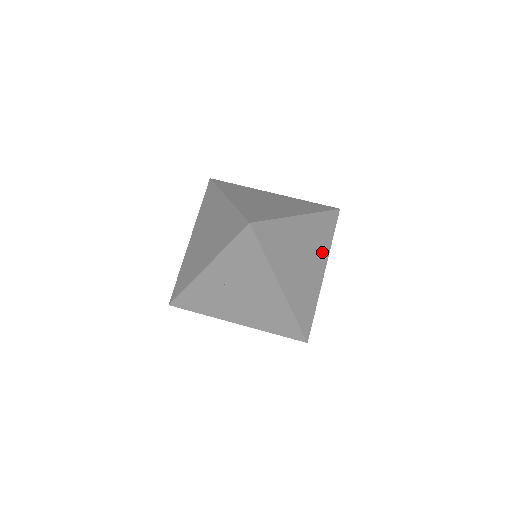
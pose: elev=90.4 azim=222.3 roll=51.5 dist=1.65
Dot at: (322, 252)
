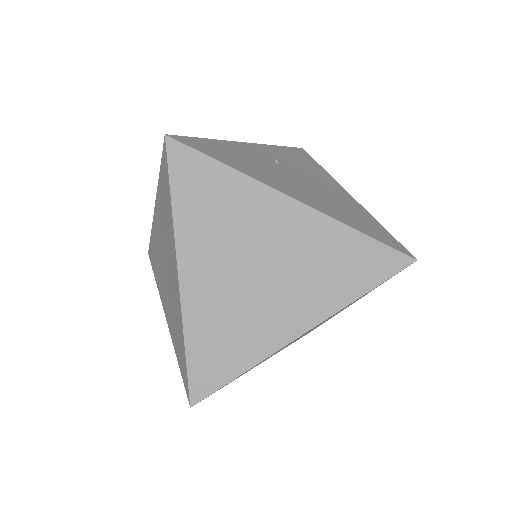
Dot at: occluded
